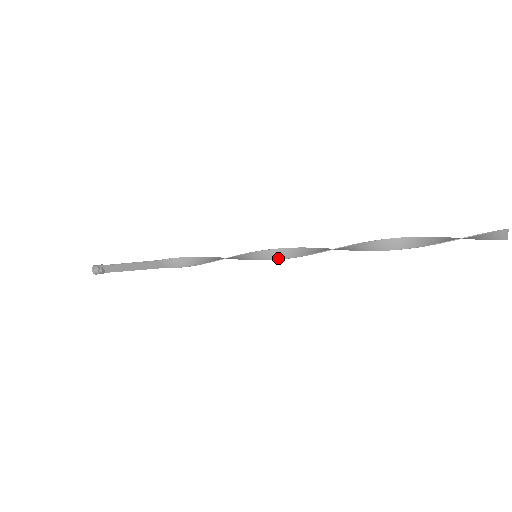
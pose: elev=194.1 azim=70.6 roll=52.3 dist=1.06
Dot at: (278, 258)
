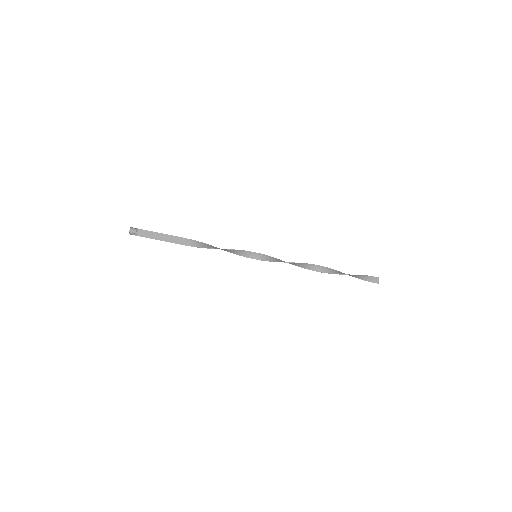
Dot at: (270, 260)
